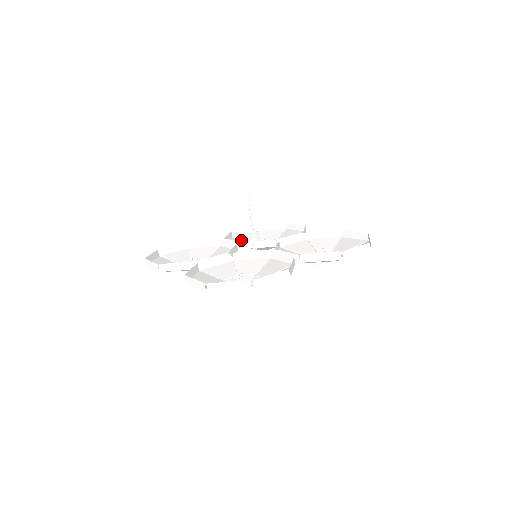
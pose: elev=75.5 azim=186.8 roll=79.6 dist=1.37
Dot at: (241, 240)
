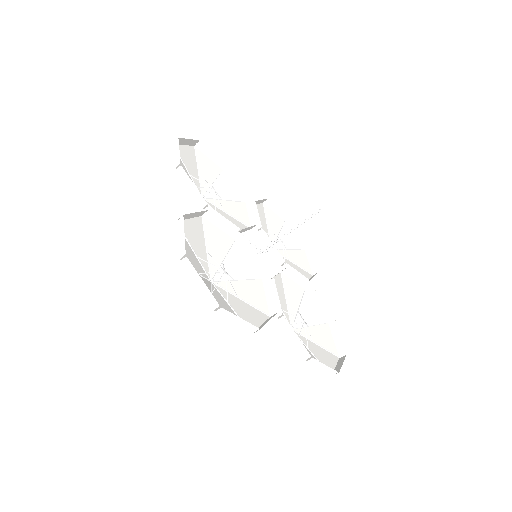
Dot at: (265, 214)
